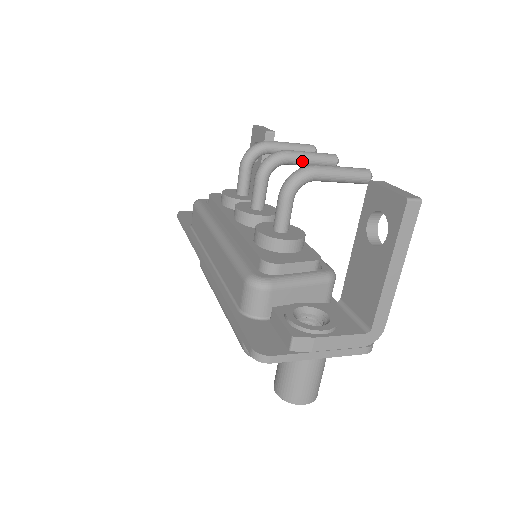
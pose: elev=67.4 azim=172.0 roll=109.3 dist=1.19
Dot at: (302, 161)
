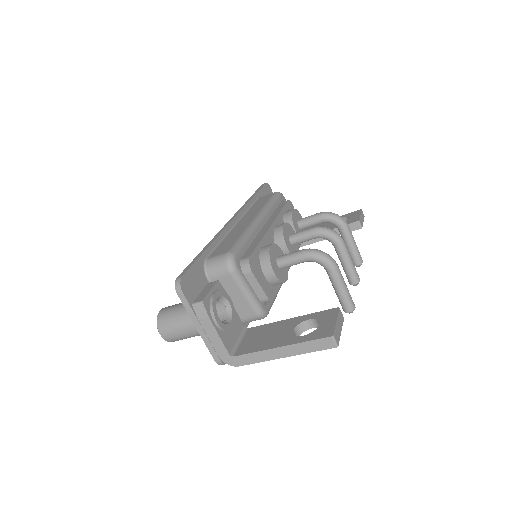
Dot at: (342, 257)
